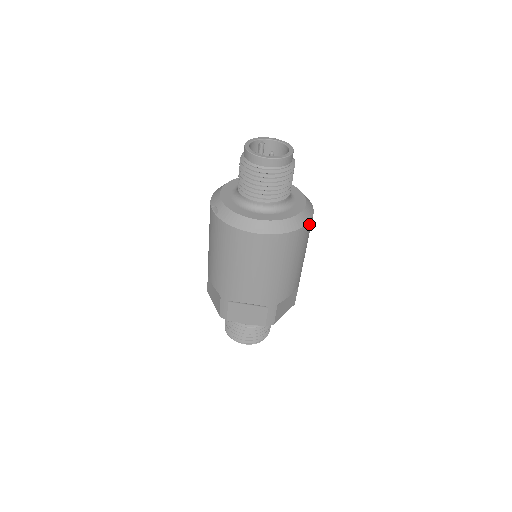
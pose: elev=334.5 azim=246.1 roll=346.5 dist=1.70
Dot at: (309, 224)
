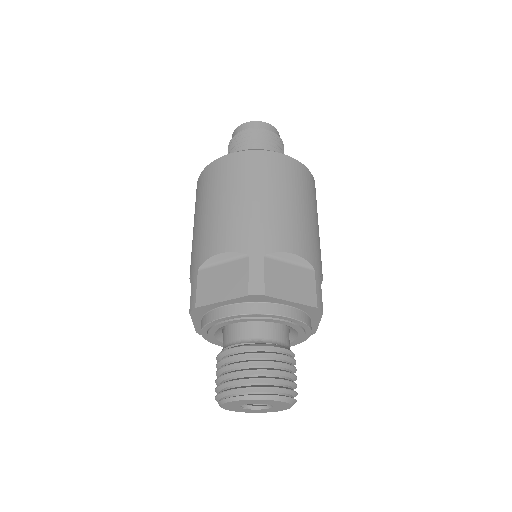
Dot at: (297, 165)
